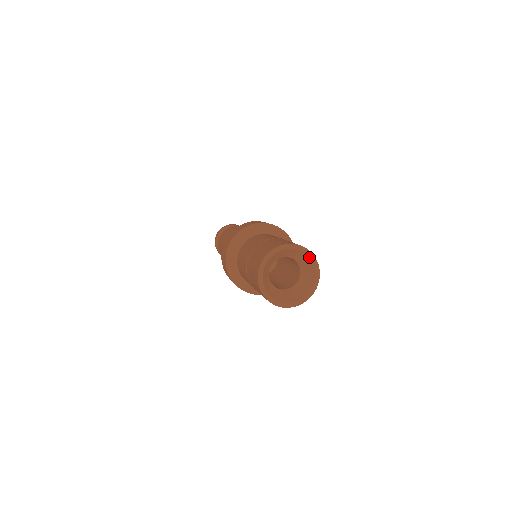
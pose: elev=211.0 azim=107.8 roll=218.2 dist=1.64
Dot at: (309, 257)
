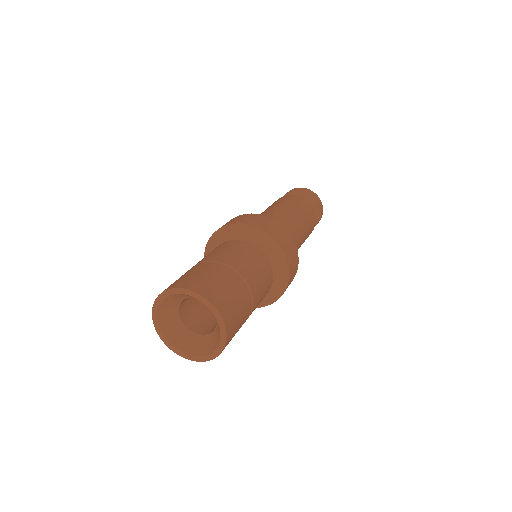
Dot at: occluded
